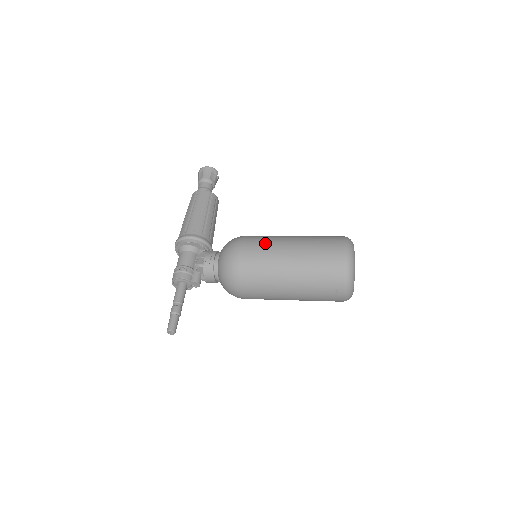
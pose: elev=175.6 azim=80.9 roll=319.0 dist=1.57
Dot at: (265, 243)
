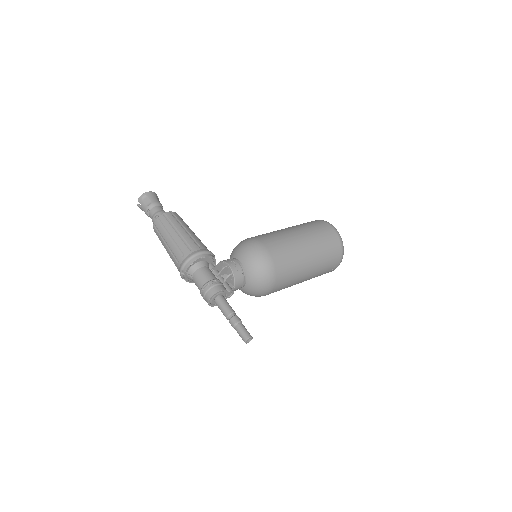
Dot at: (277, 236)
